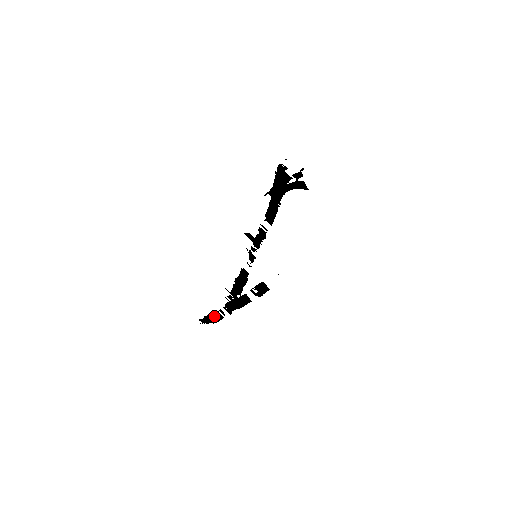
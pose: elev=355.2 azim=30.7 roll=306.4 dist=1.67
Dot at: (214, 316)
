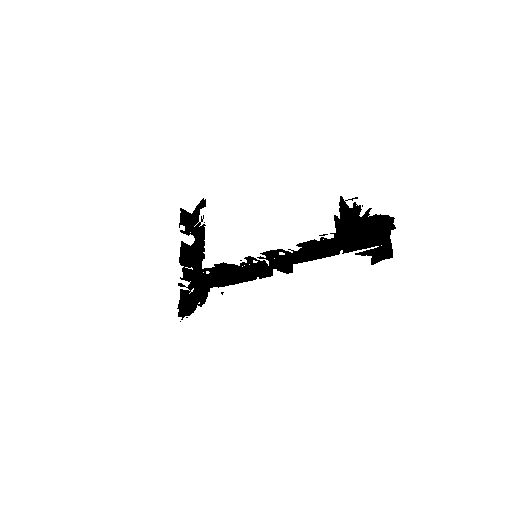
Dot at: (183, 299)
